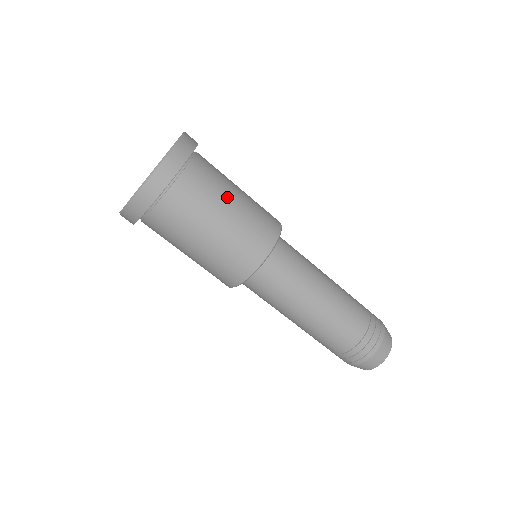
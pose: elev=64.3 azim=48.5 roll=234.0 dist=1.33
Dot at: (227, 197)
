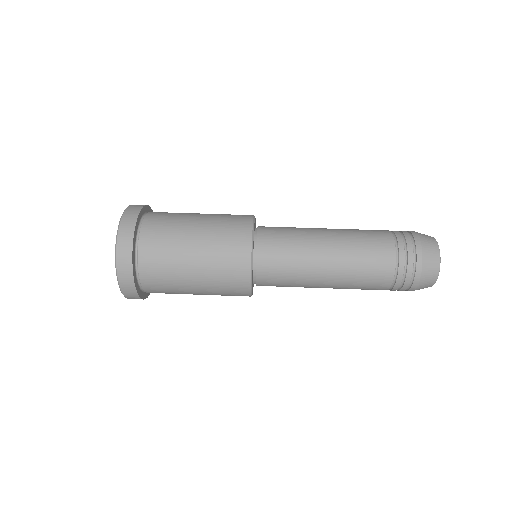
Dot at: occluded
